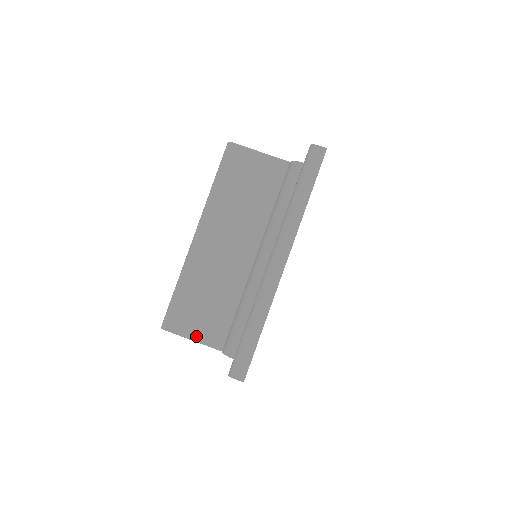
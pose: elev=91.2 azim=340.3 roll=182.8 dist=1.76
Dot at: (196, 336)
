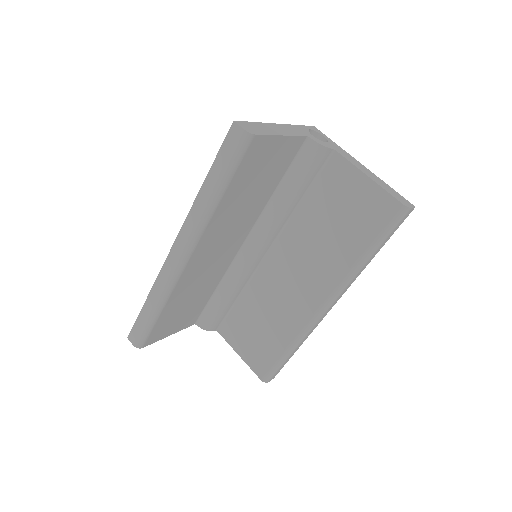
Dot at: (174, 331)
